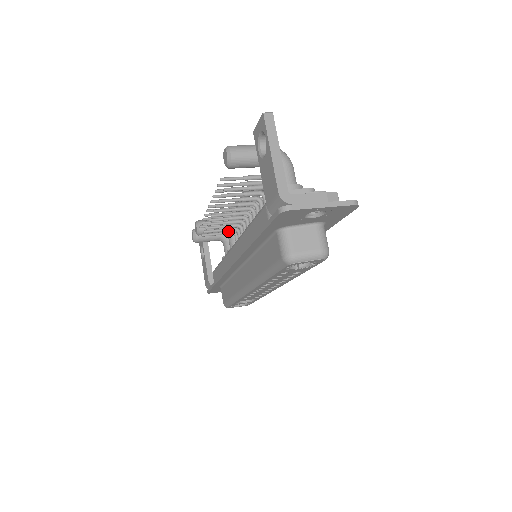
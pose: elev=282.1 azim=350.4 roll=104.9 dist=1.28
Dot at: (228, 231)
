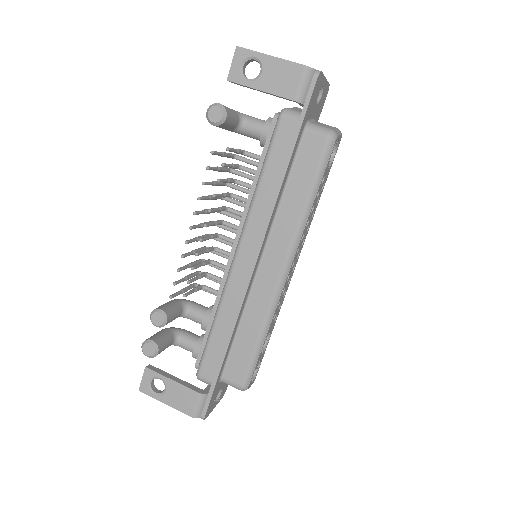
Dot at: (202, 277)
